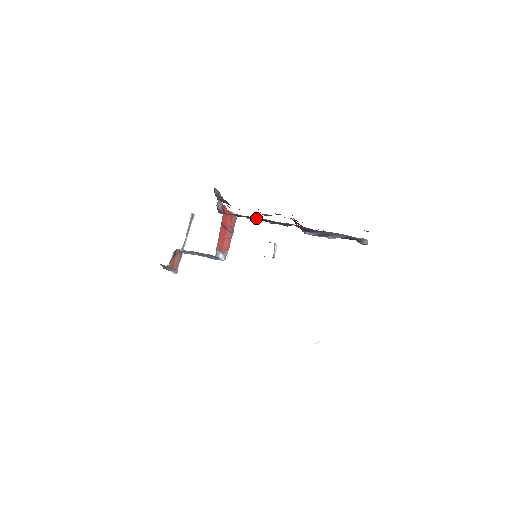
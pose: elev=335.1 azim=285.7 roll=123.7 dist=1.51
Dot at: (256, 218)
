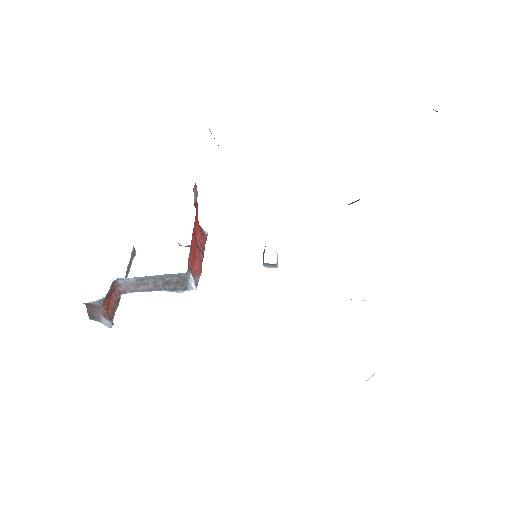
Dot at: occluded
